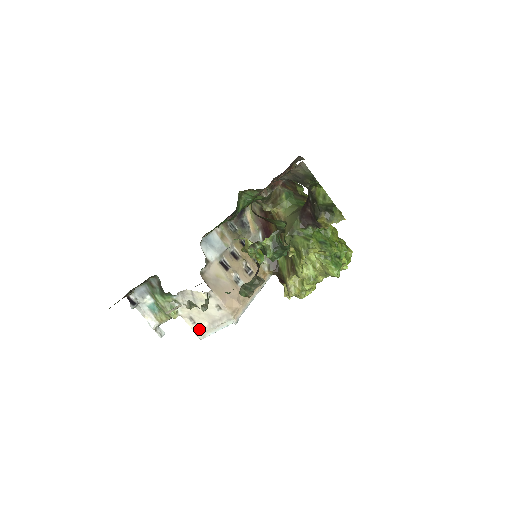
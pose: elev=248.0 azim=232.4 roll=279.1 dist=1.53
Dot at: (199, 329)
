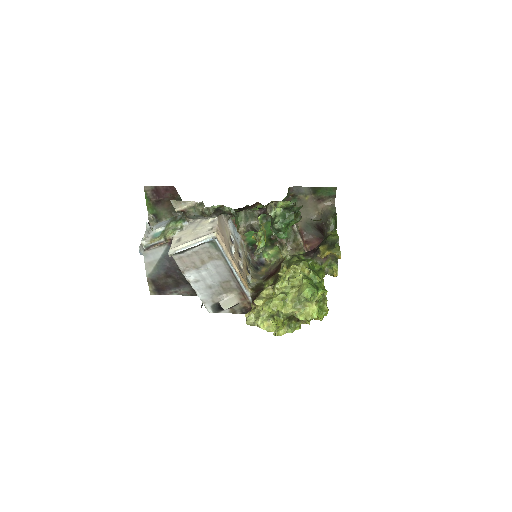
Dot at: (177, 246)
